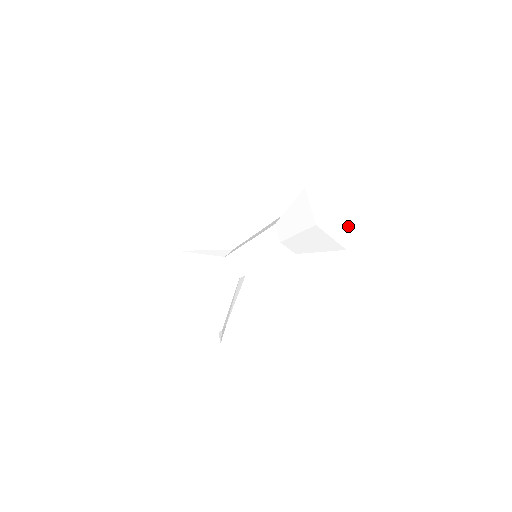
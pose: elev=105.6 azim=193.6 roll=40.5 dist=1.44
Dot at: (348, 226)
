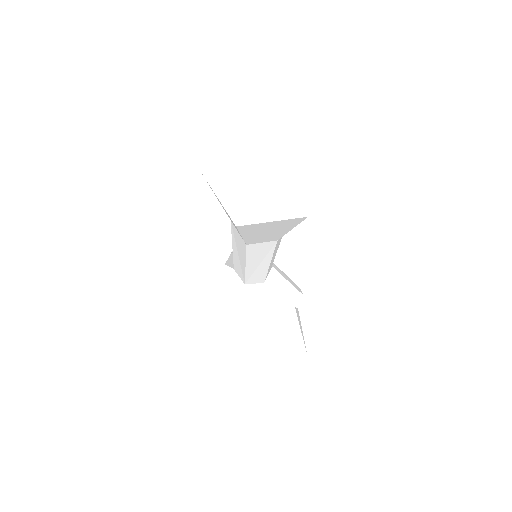
Dot at: (278, 202)
